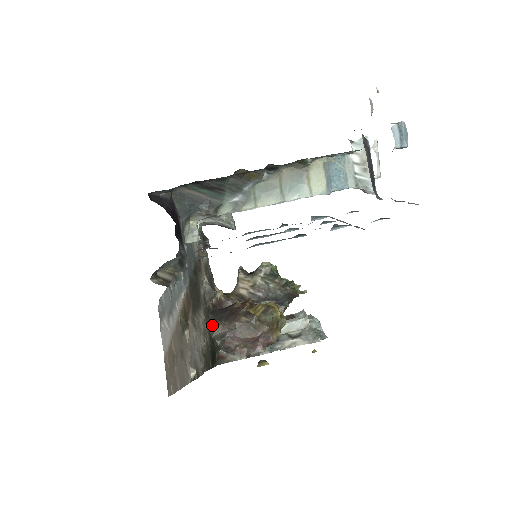
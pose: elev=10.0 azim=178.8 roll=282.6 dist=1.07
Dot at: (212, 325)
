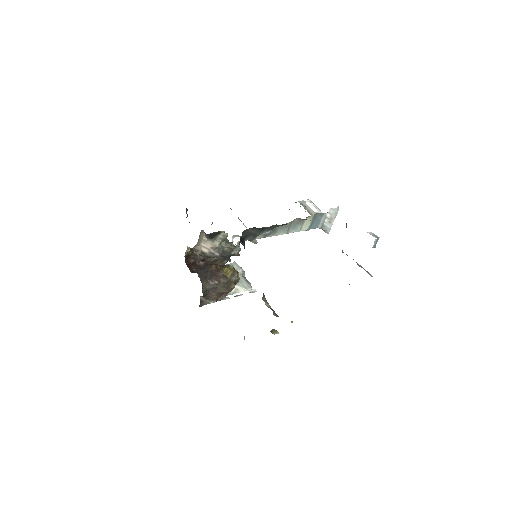
Dot at: (202, 283)
